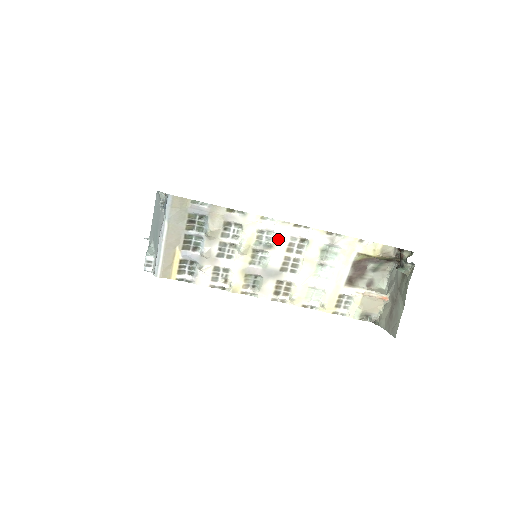
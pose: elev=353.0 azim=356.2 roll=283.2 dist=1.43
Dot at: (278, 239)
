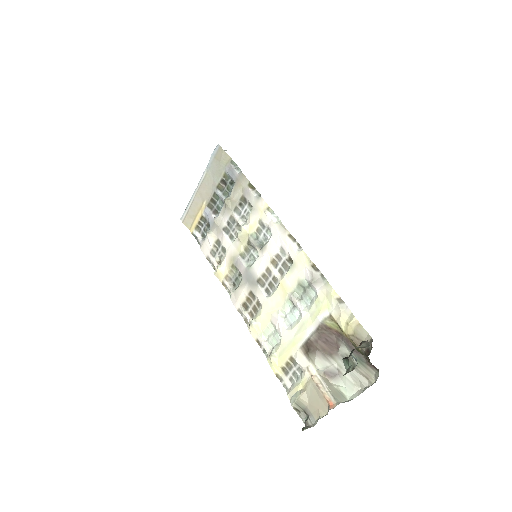
Dot at: (270, 242)
